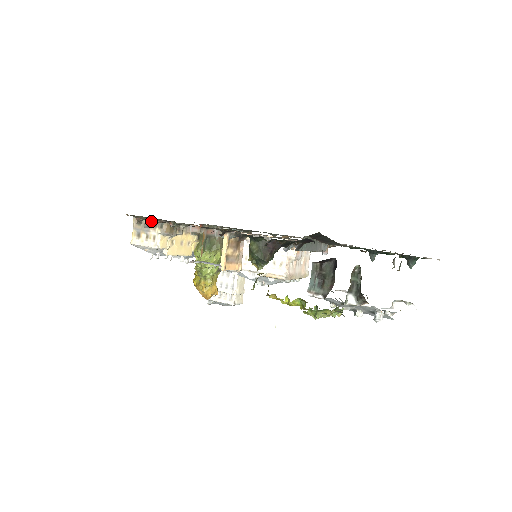
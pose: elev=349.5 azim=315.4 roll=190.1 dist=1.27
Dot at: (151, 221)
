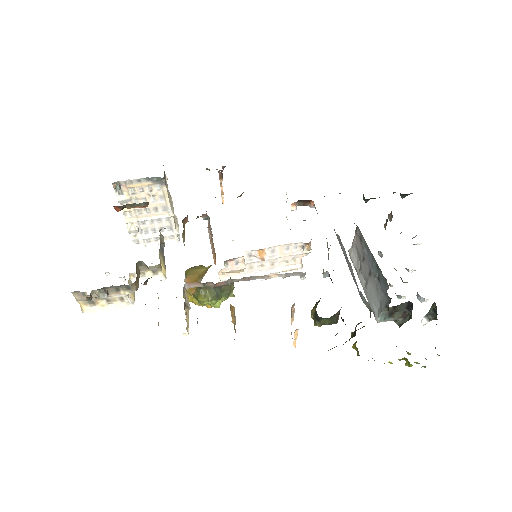
Dot at: (107, 289)
